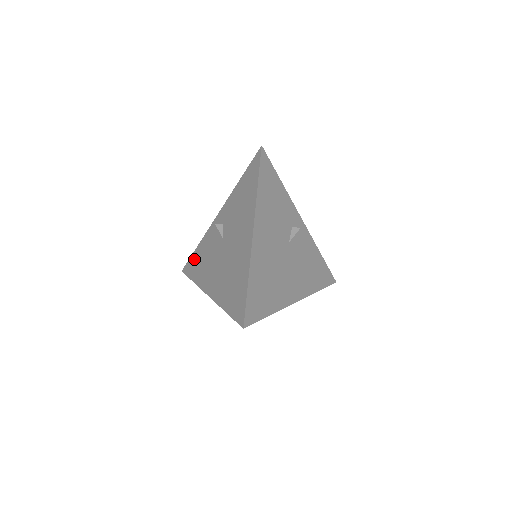
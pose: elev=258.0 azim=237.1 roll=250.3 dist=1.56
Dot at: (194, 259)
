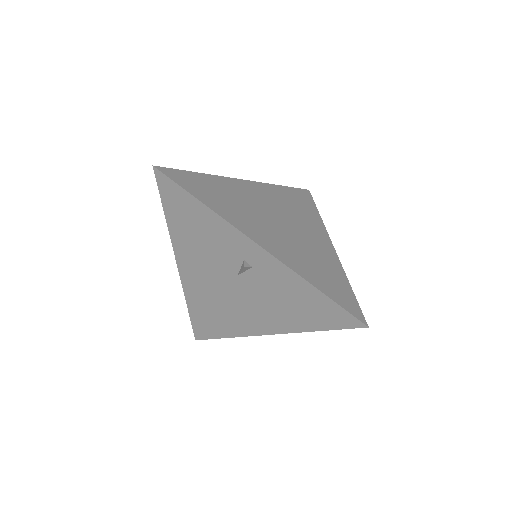
Dot at: (185, 205)
